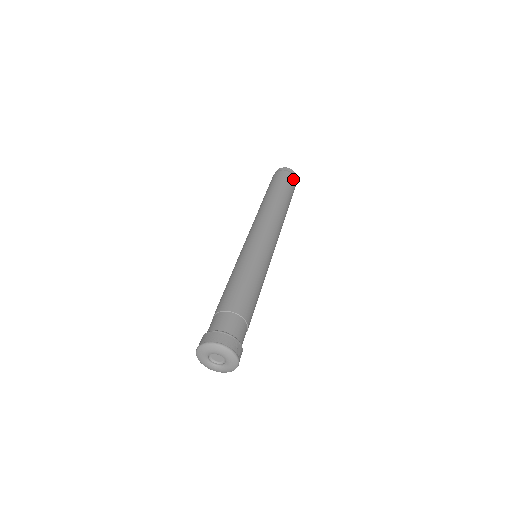
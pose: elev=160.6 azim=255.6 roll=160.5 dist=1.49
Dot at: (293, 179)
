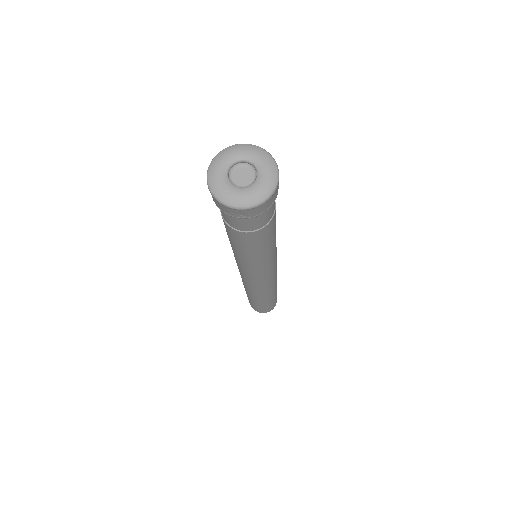
Dot at: occluded
